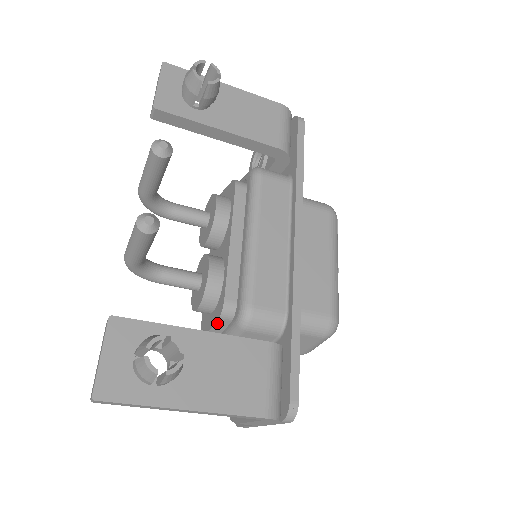
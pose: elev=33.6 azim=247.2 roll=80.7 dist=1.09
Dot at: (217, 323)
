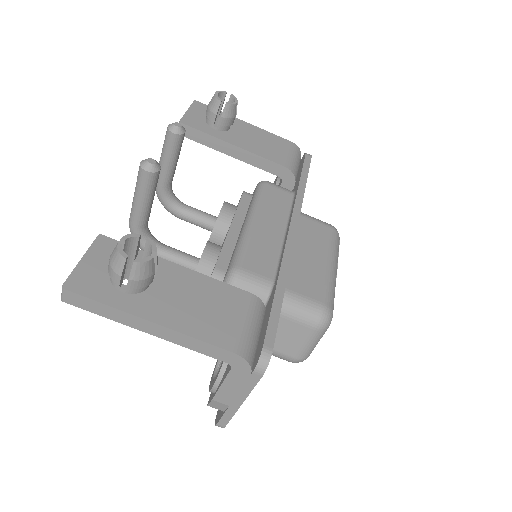
Dot at: occluded
